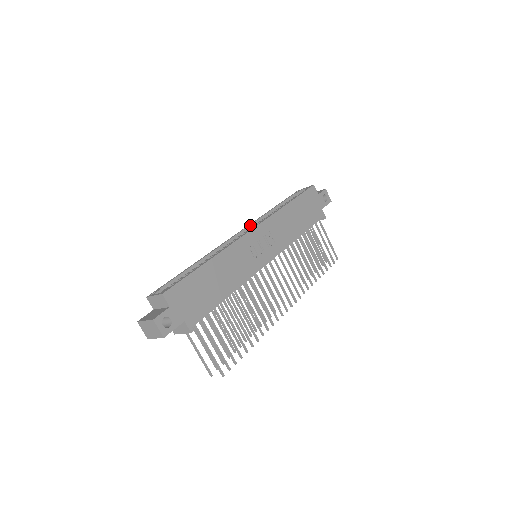
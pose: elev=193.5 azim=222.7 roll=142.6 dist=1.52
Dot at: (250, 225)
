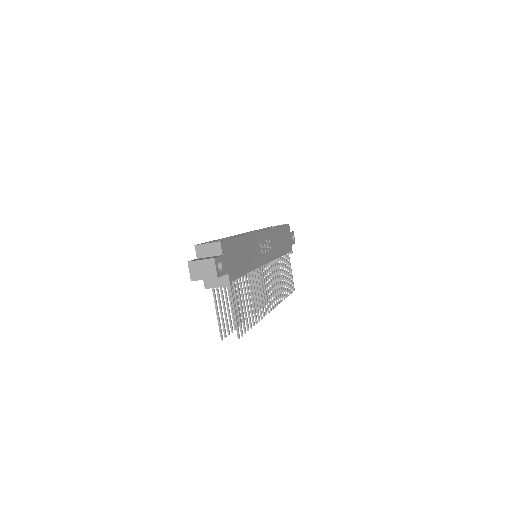
Dot at: (250, 232)
